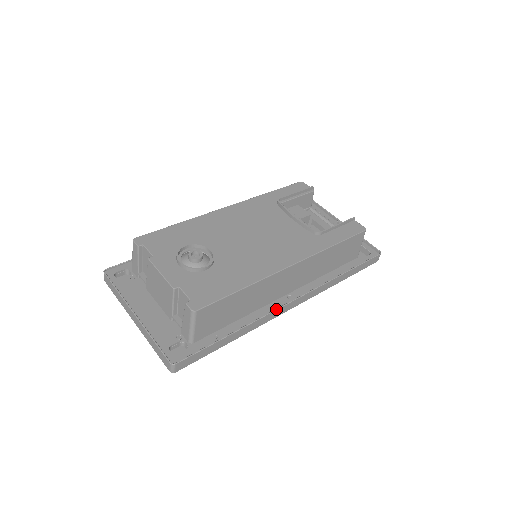
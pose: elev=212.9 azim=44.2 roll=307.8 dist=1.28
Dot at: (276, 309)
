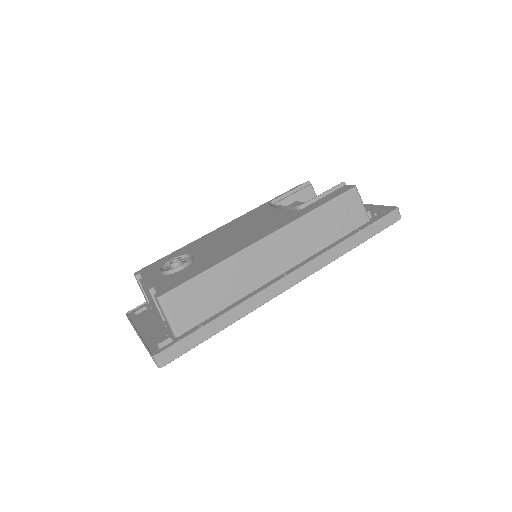
Dot at: (266, 287)
